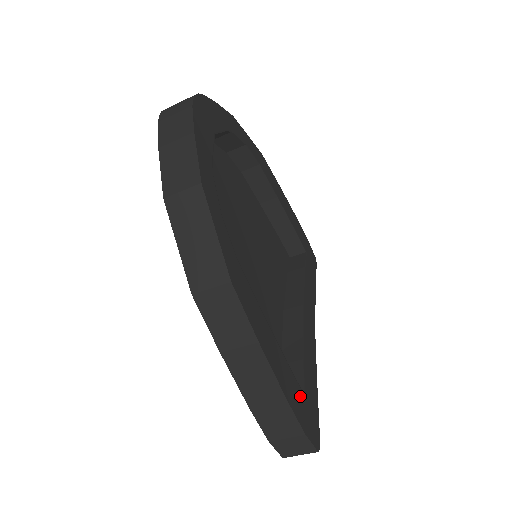
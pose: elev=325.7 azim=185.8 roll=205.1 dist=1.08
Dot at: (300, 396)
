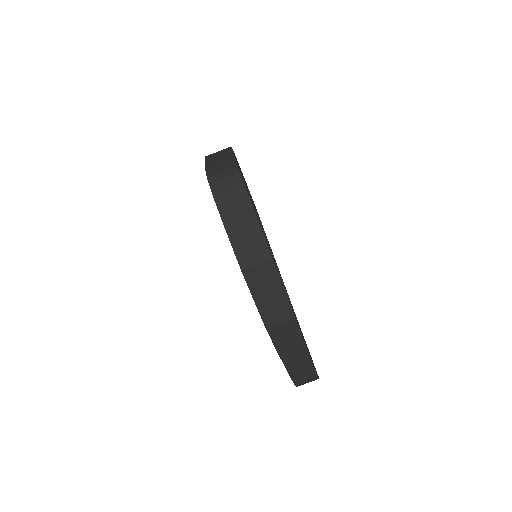
Dot at: occluded
